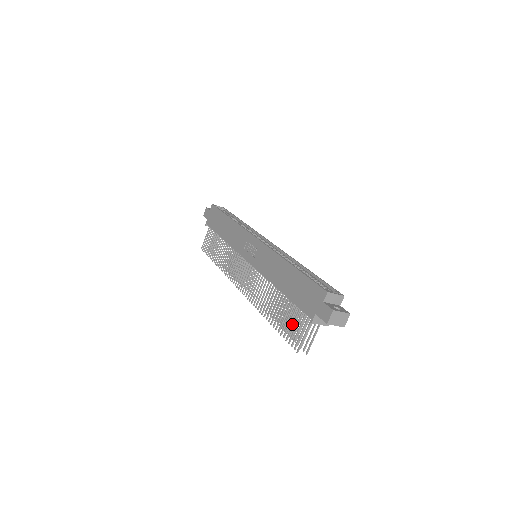
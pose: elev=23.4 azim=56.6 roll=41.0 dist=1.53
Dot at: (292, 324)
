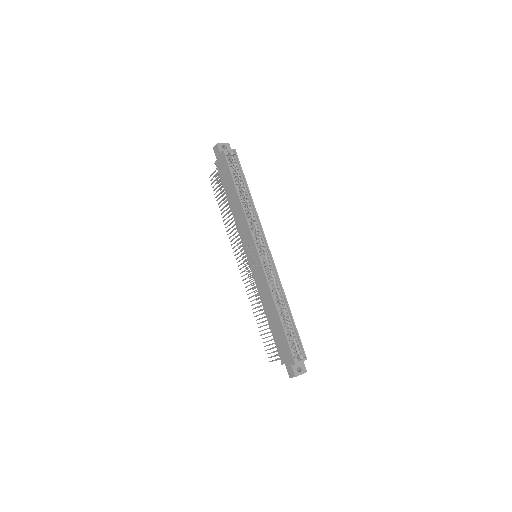
Dot at: occluded
